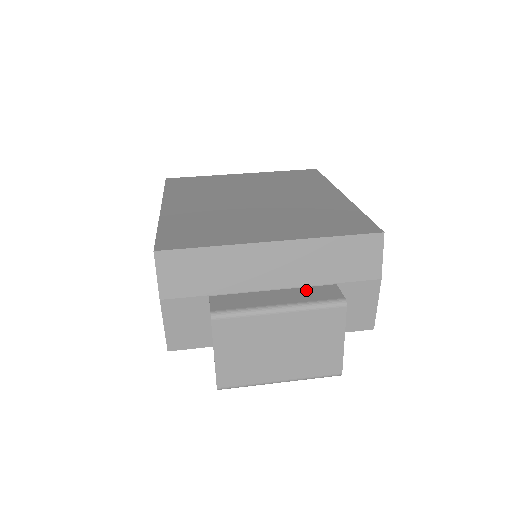
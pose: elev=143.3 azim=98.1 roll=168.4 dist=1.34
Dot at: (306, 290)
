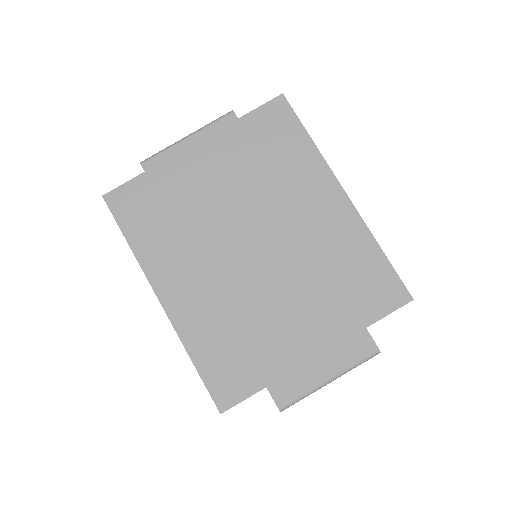
Dot at: (343, 347)
